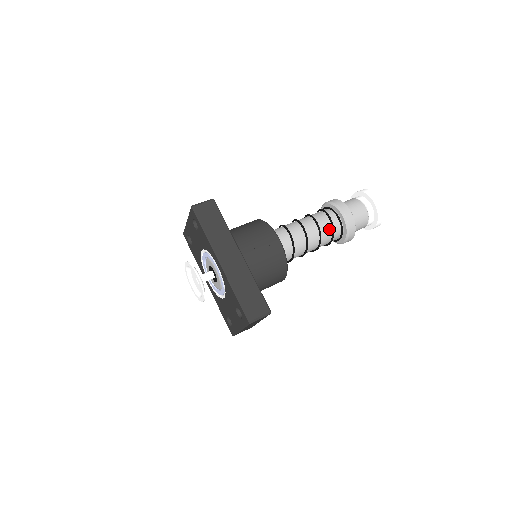
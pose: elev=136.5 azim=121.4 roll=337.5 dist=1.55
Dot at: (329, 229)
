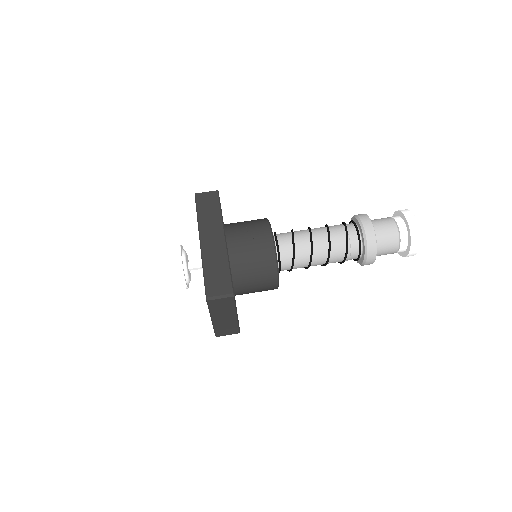
Dot at: (343, 239)
